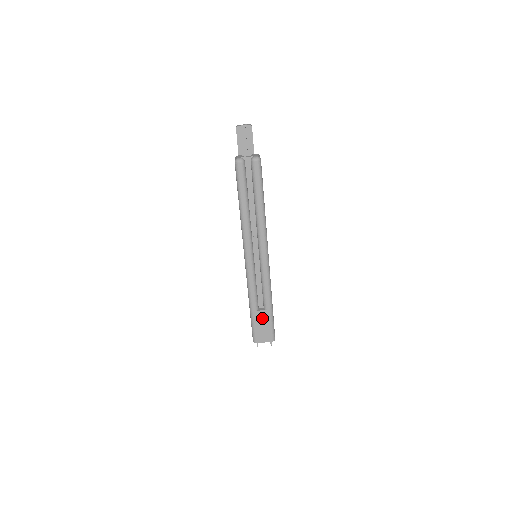
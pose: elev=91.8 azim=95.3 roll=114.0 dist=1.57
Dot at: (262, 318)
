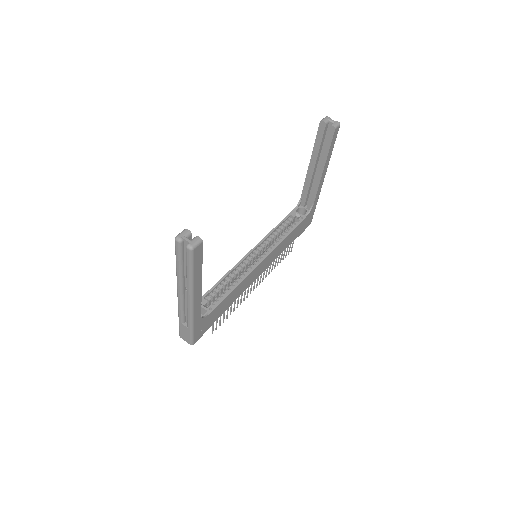
Dot at: (185, 329)
